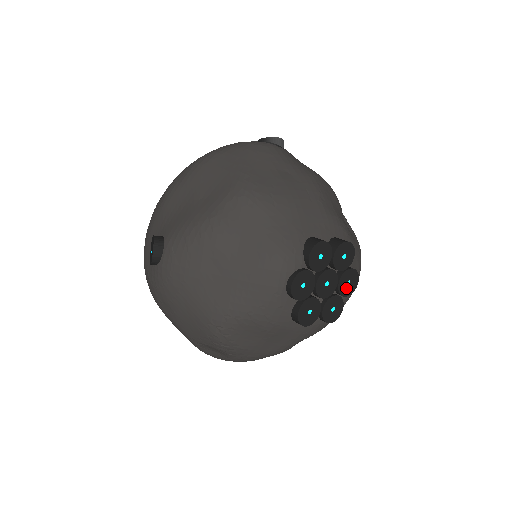
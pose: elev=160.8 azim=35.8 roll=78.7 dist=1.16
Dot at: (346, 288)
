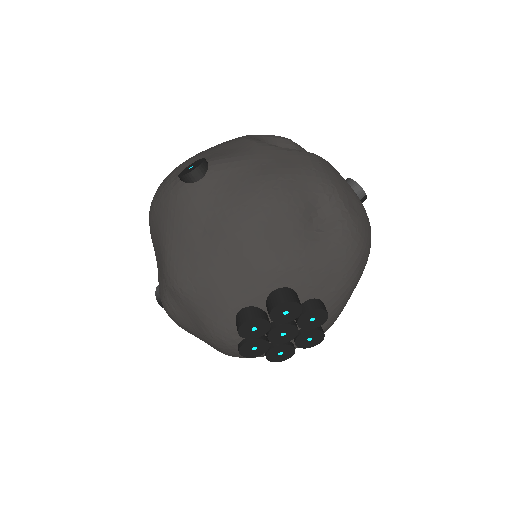
Dot at: (313, 323)
